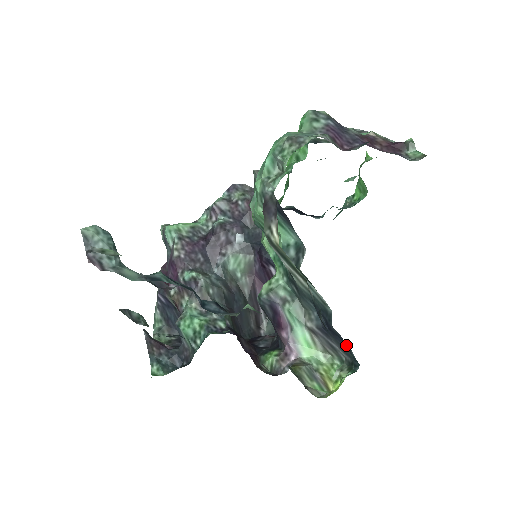
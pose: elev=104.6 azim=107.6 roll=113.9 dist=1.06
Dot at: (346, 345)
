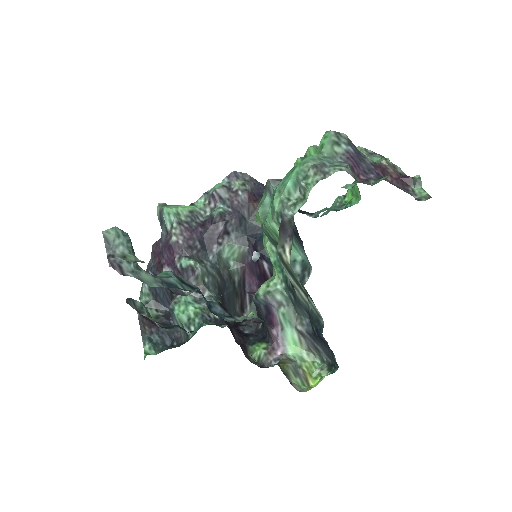
Dot at: (330, 350)
